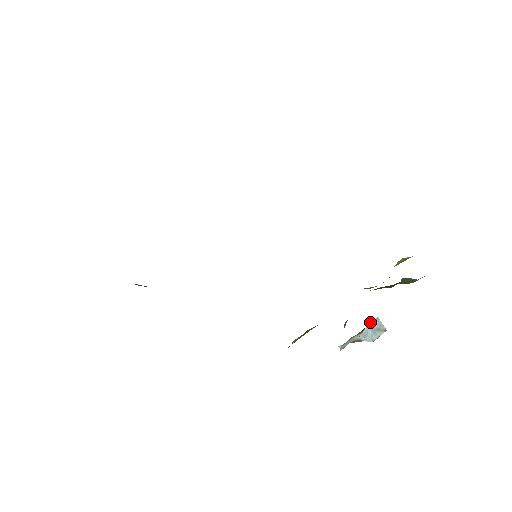
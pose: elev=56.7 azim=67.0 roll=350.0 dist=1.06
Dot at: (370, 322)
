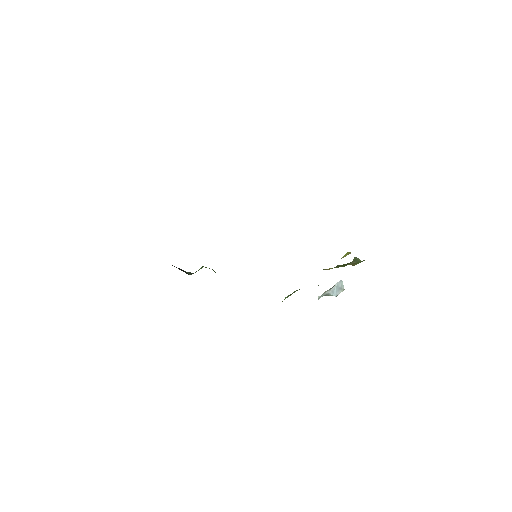
Dot at: (337, 282)
